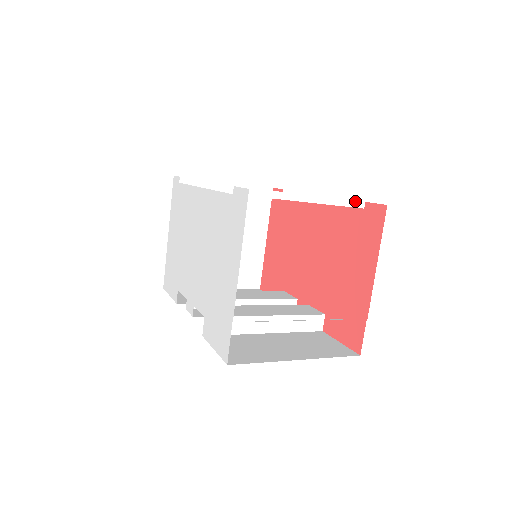
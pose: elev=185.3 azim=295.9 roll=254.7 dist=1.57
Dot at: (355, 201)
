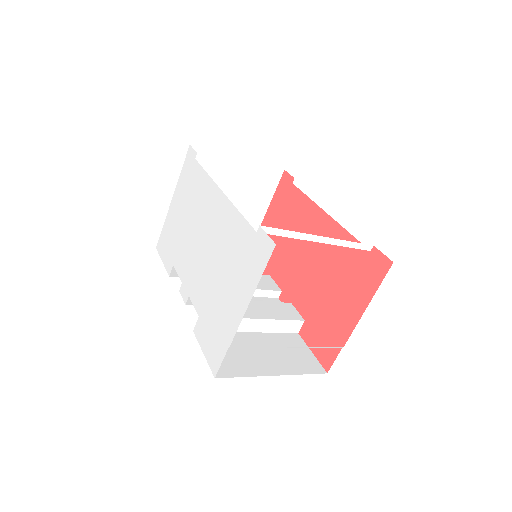
Dot at: (365, 244)
